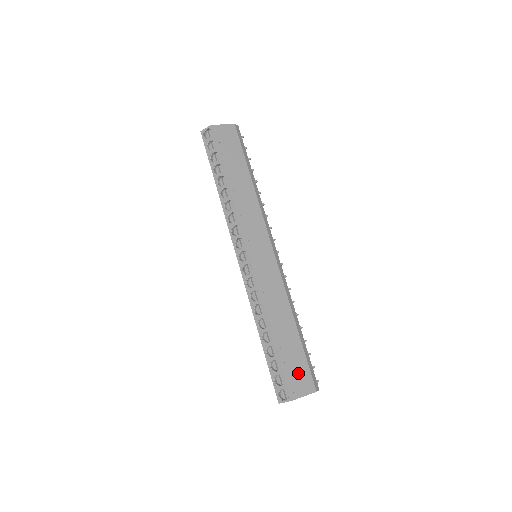
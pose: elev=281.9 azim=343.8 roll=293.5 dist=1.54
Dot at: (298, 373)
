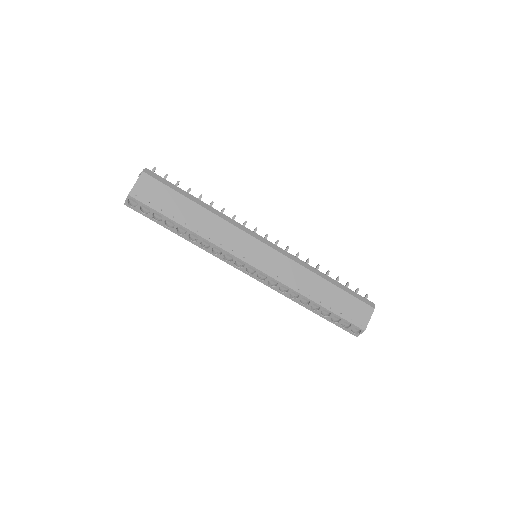
Dot at: (354, 310)
